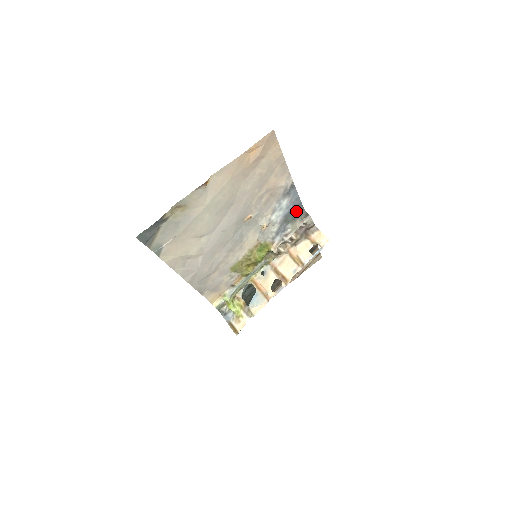
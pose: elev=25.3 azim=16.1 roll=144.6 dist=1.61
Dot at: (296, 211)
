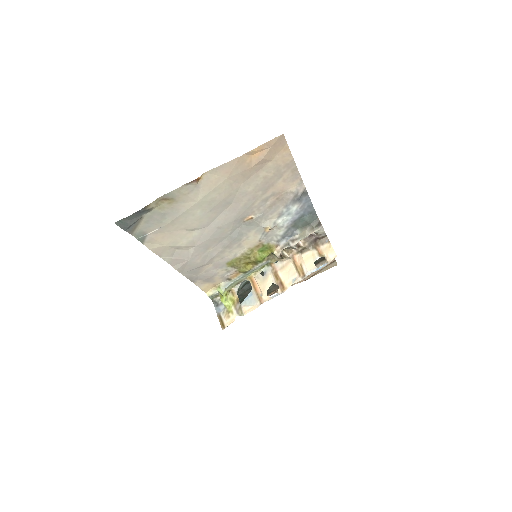
Dot at: (307, 218)
